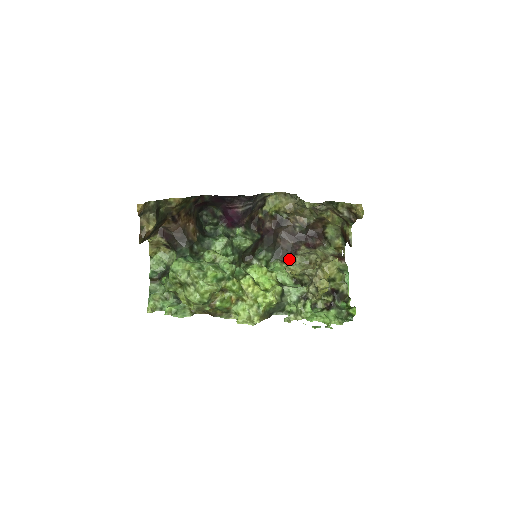
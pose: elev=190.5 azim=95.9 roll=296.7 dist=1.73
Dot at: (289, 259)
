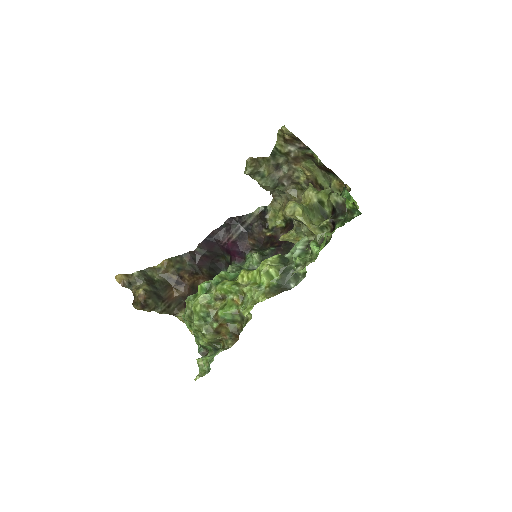
Dot at: occluded
